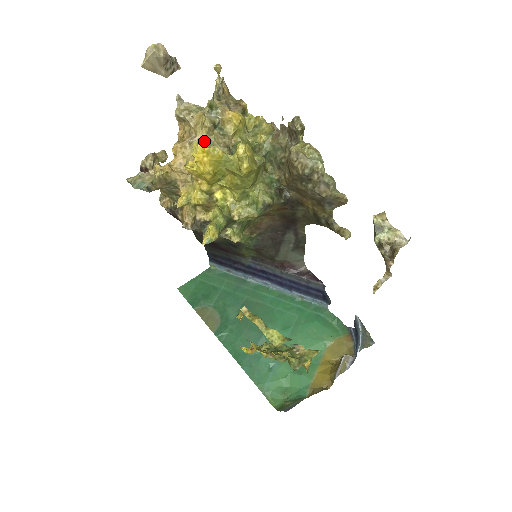
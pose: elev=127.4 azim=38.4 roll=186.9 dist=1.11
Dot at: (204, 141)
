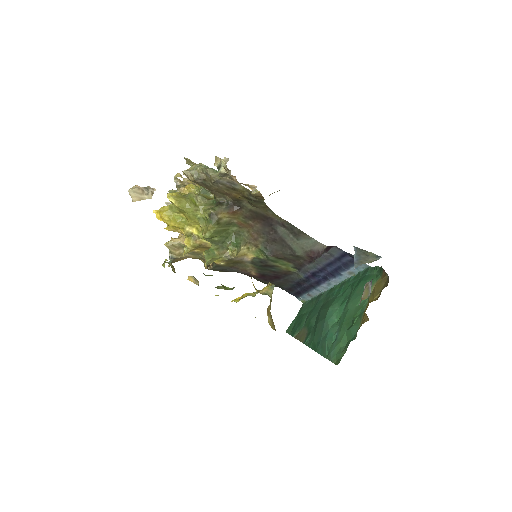
Dot at: occluded
